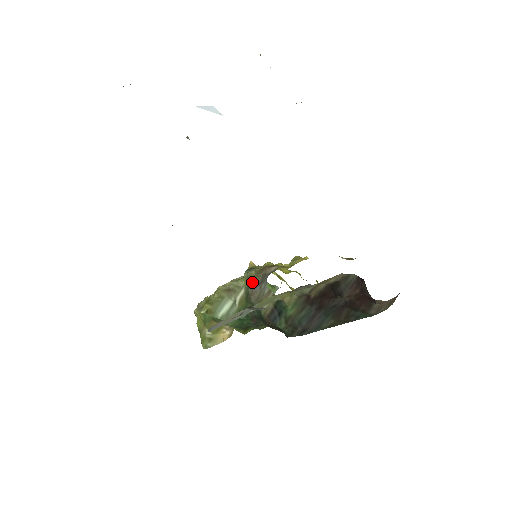
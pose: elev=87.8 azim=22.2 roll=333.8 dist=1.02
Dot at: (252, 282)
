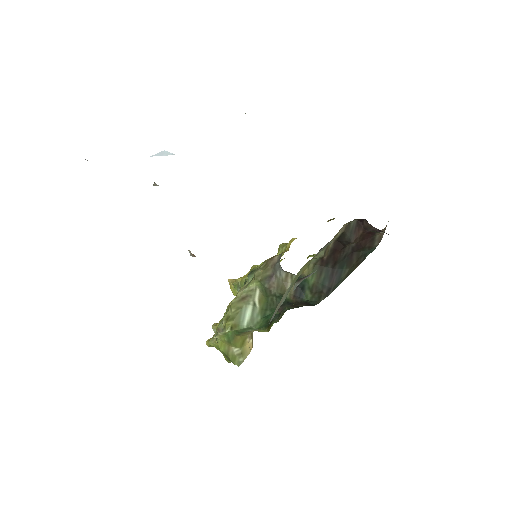
Dot at: (264, 278)
